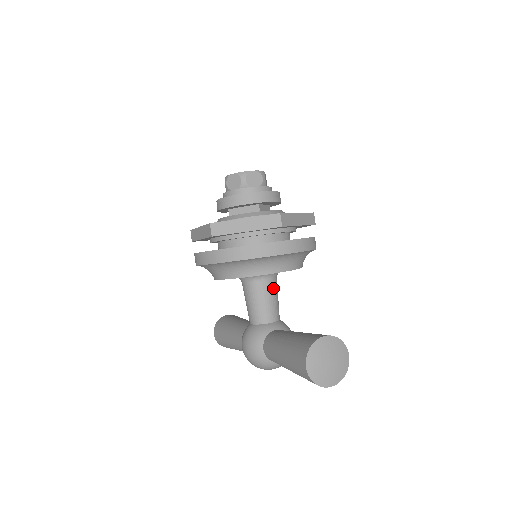
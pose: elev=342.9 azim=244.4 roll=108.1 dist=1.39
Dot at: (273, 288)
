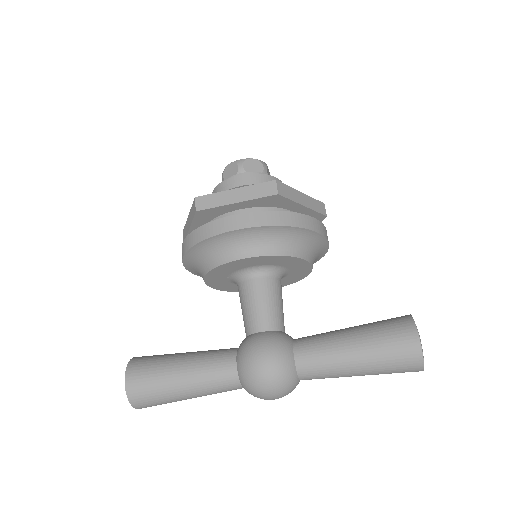
Dot at: occluded
